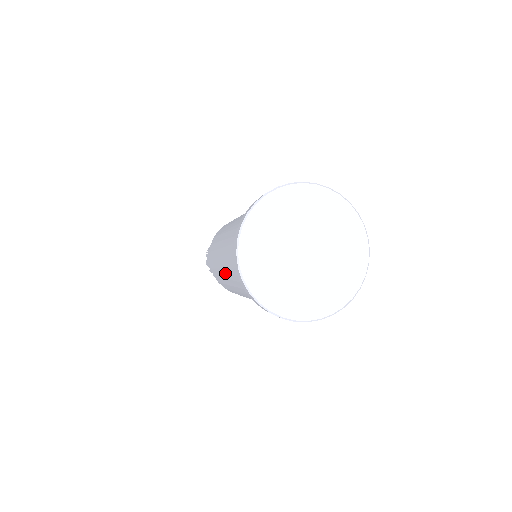
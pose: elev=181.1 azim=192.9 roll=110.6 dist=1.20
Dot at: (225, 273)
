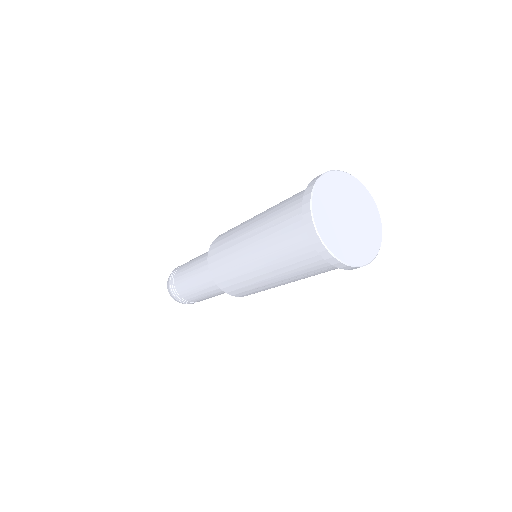
Dot at: (253, 226)
